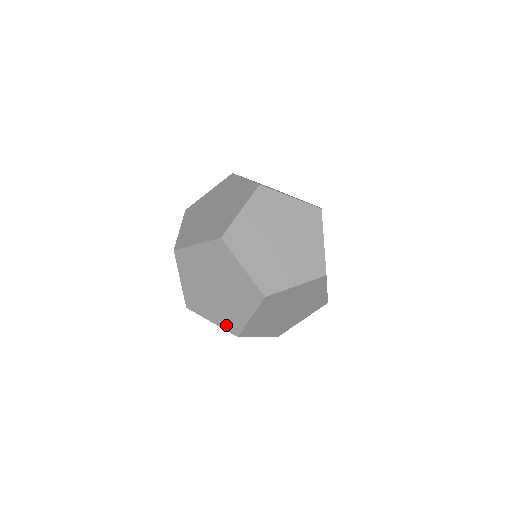
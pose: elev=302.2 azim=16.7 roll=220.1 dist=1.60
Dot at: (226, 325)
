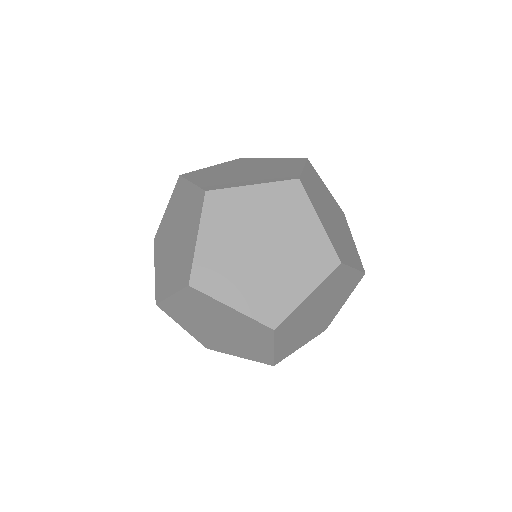
Dot at: (317, 333)
